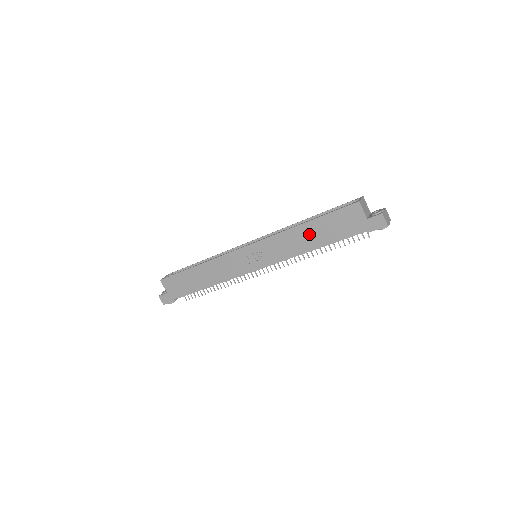
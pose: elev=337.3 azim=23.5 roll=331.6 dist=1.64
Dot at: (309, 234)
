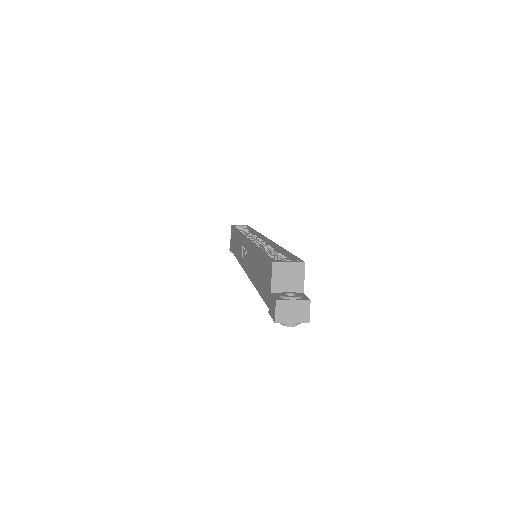
Dot at: (256, 265)
